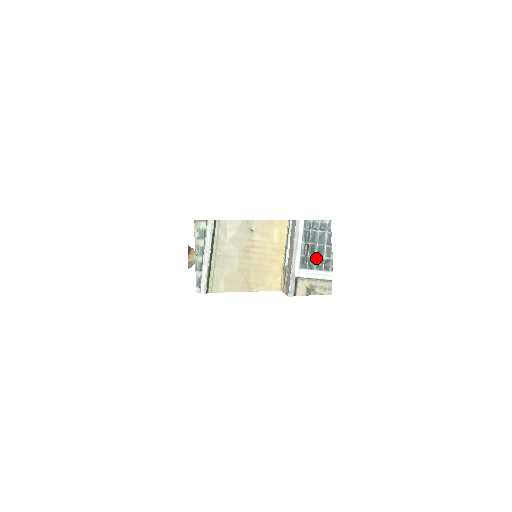
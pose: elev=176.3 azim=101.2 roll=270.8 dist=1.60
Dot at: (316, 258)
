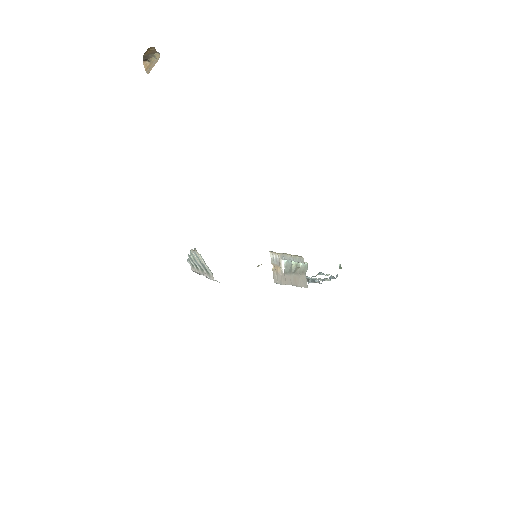
Dot at: occluded
